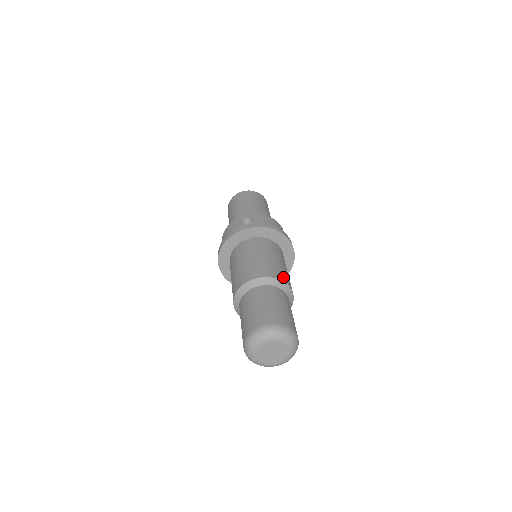
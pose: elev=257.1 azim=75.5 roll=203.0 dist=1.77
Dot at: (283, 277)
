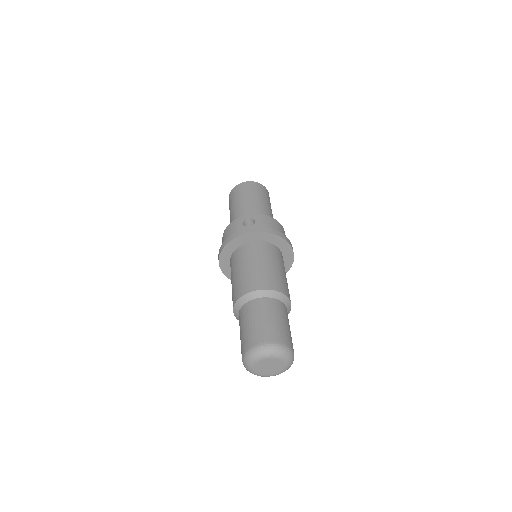
Dot at: (283, 288)
